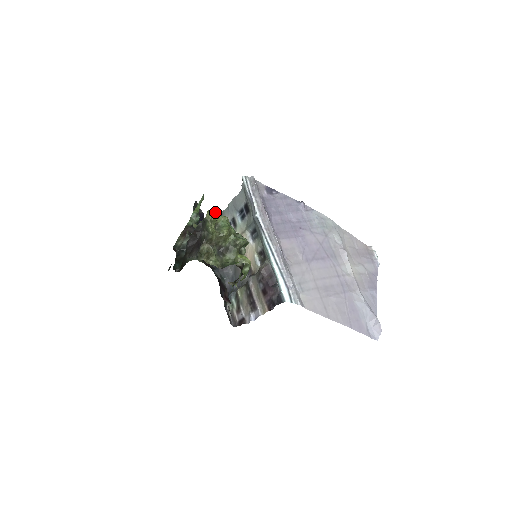
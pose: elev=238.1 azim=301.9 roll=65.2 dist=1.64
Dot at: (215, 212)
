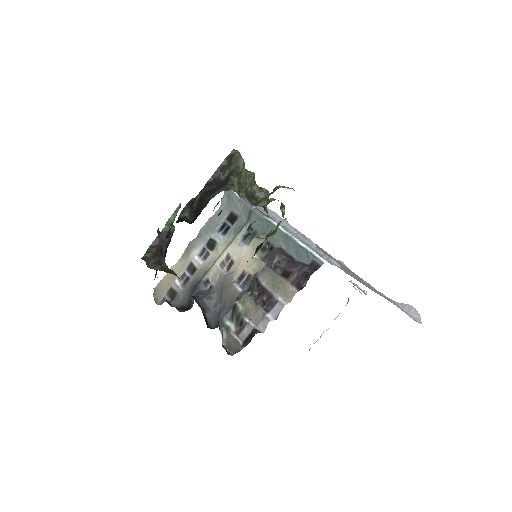
Dot at: occluded
